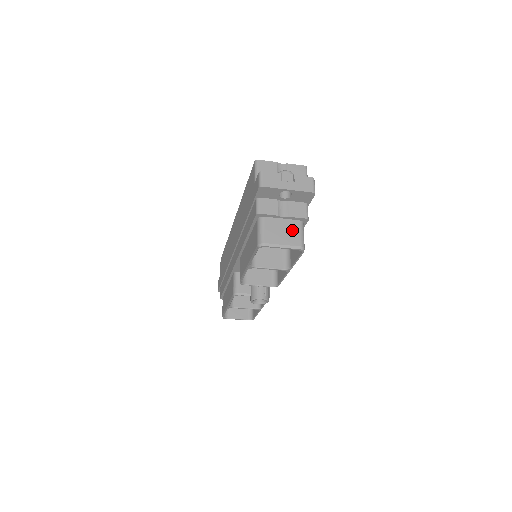
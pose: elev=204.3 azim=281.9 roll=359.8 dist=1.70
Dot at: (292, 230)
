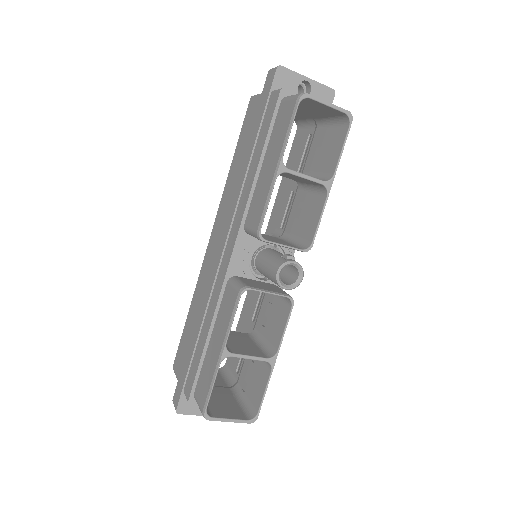
Dot at: occluded
